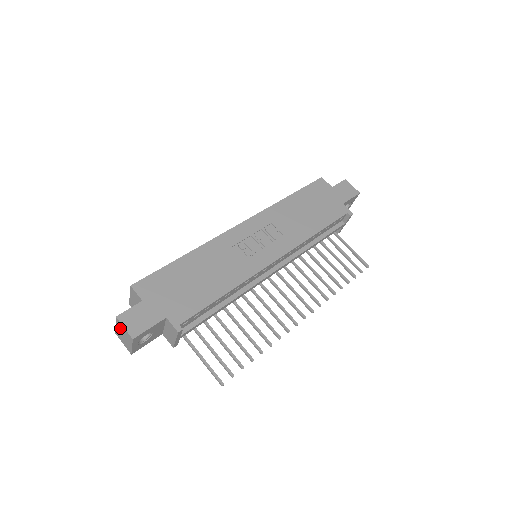
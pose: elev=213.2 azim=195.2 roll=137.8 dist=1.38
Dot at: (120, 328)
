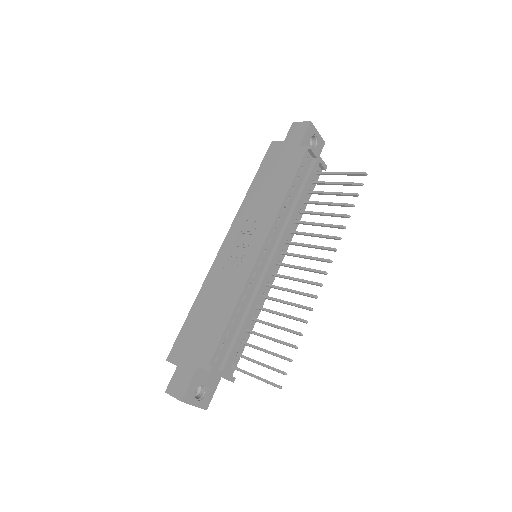
Dot at: occluded
